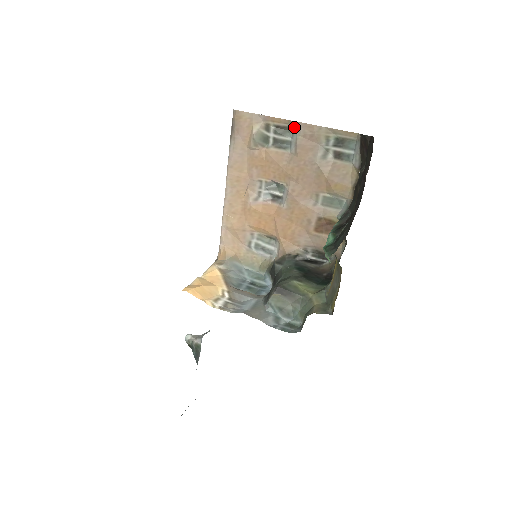
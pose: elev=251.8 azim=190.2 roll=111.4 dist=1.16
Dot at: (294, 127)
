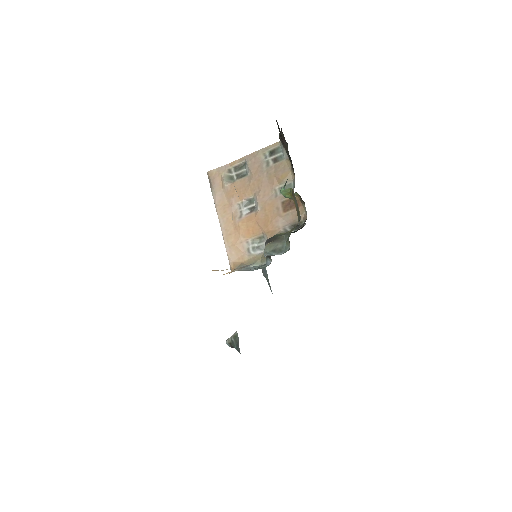
Dot at: (244, 161)
